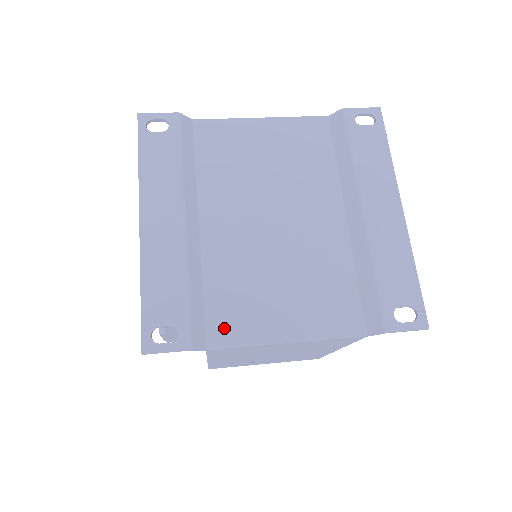
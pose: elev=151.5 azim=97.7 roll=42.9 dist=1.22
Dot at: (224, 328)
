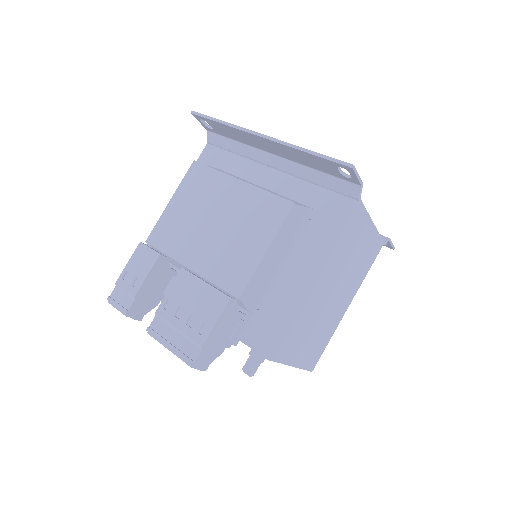
Dot at: occluded
